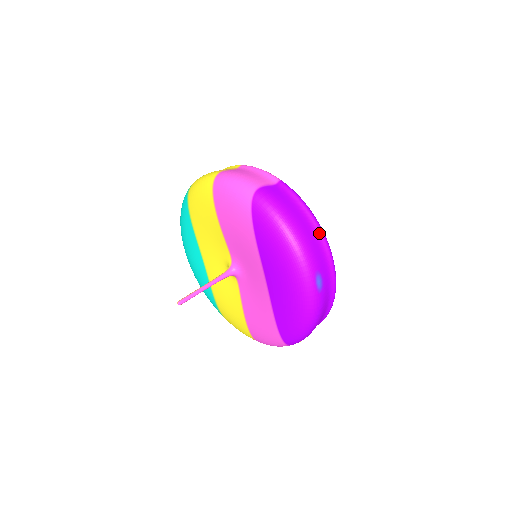
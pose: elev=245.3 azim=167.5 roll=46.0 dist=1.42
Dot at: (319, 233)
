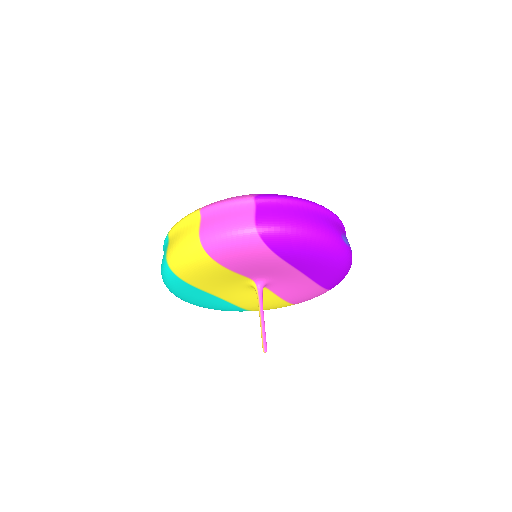
Dot at: (317, 208)
